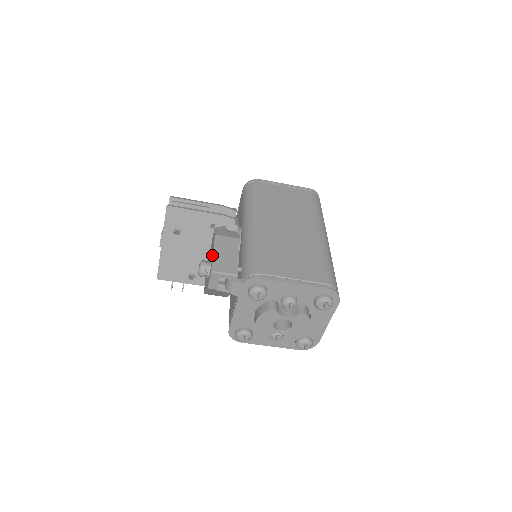
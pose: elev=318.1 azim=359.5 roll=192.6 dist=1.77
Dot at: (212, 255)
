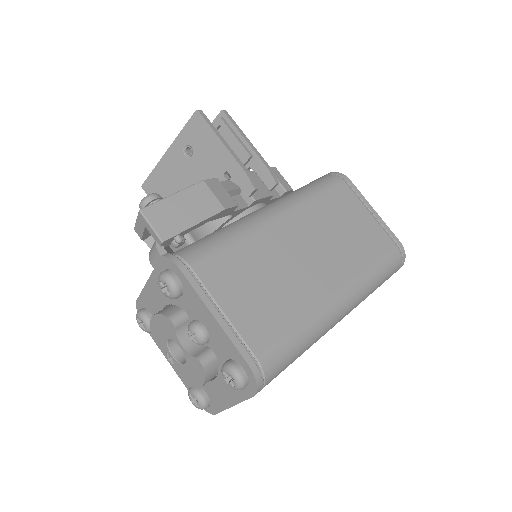
Dot at: (170, 196)
